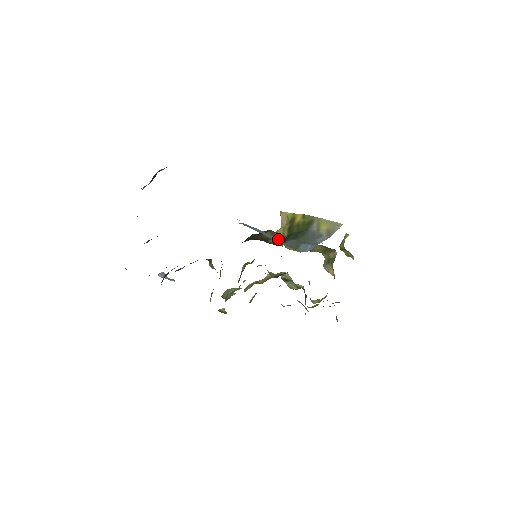
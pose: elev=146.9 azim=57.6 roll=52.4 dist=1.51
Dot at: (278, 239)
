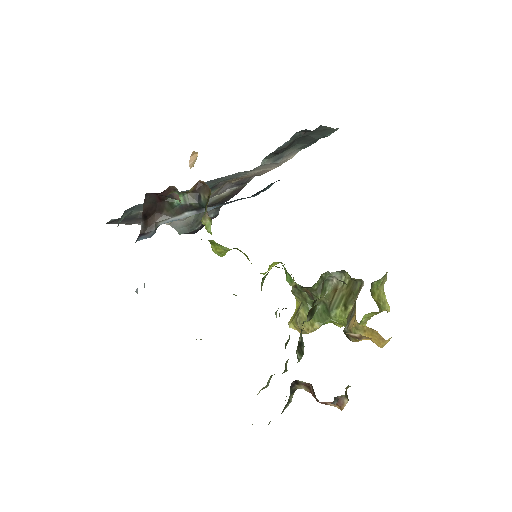
Dot at: occluded
